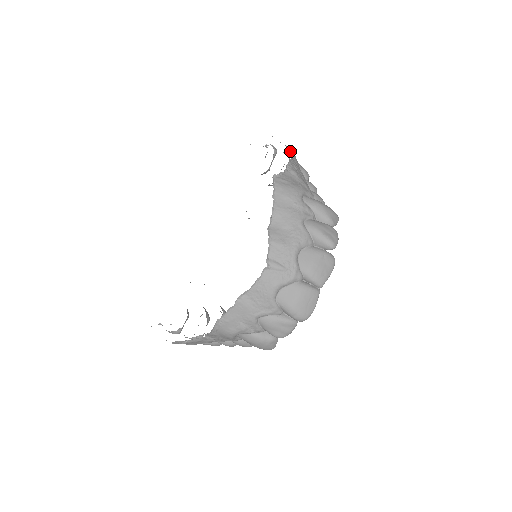
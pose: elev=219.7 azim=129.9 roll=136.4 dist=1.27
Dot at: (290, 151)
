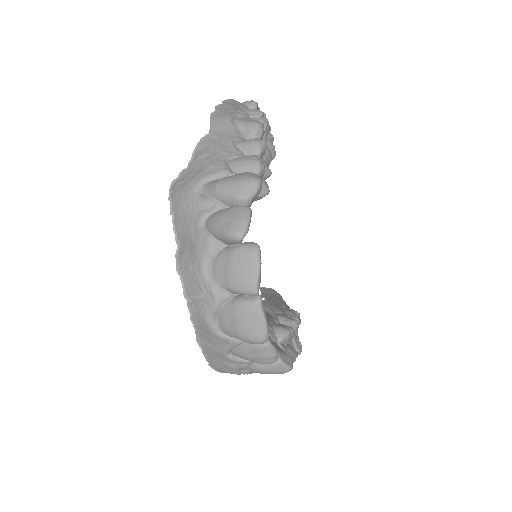
Dot at: (216, 119)
